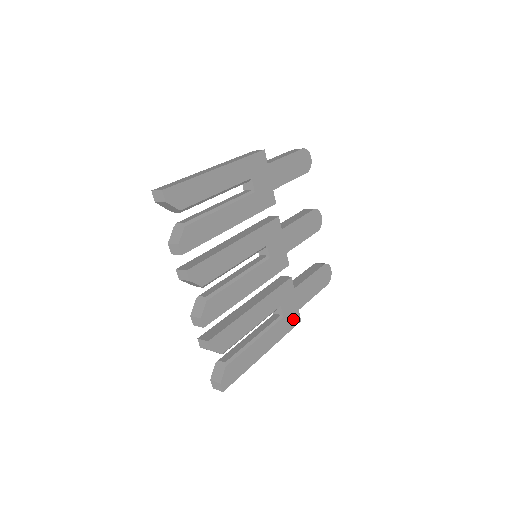
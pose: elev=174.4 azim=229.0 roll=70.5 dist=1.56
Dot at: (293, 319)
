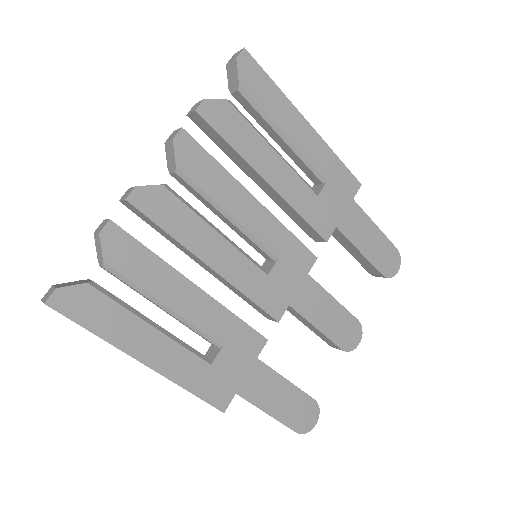
Dot at: (218, 391)
